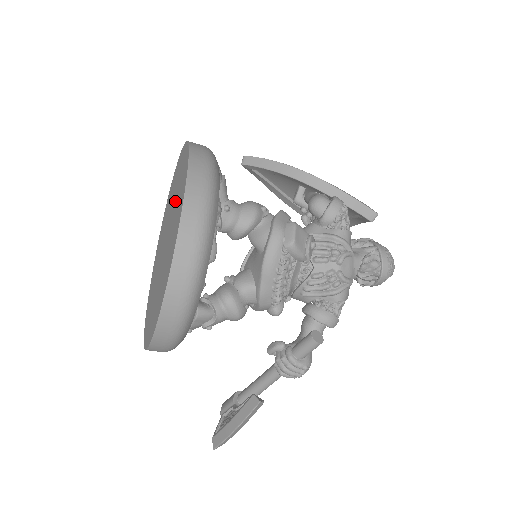
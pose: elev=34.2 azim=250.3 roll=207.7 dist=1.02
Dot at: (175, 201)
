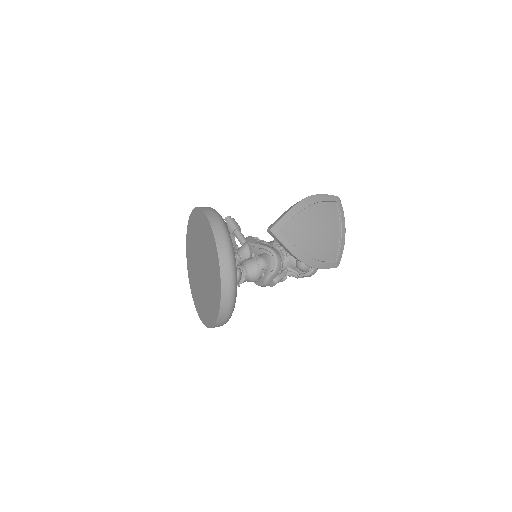
Dot at: (209, 289)
